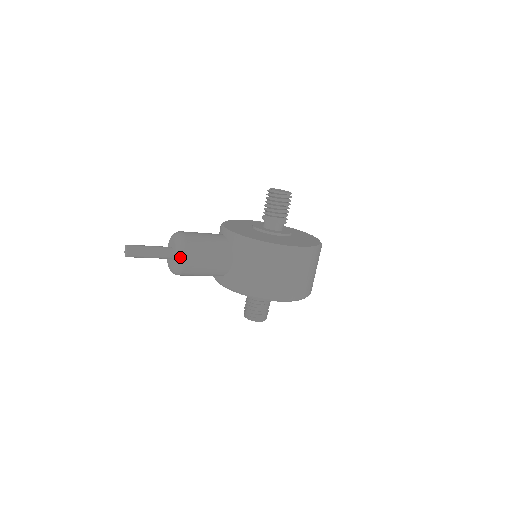
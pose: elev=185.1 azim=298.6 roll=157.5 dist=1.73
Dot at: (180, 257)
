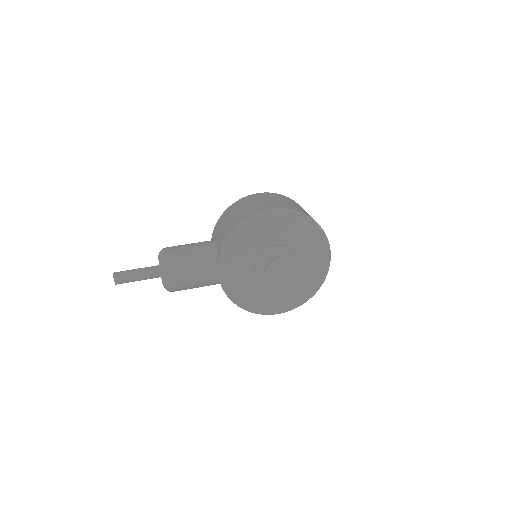
Dot at: occluded
